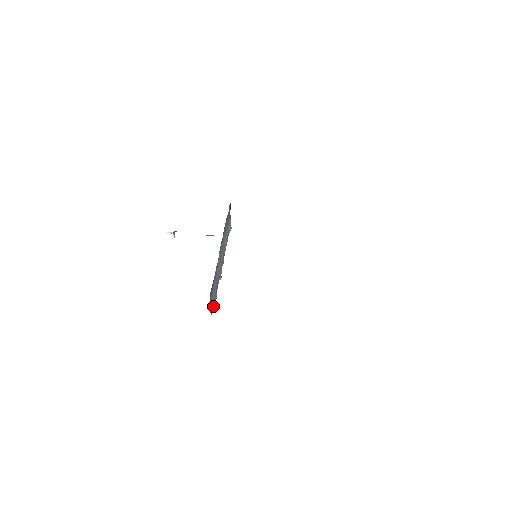
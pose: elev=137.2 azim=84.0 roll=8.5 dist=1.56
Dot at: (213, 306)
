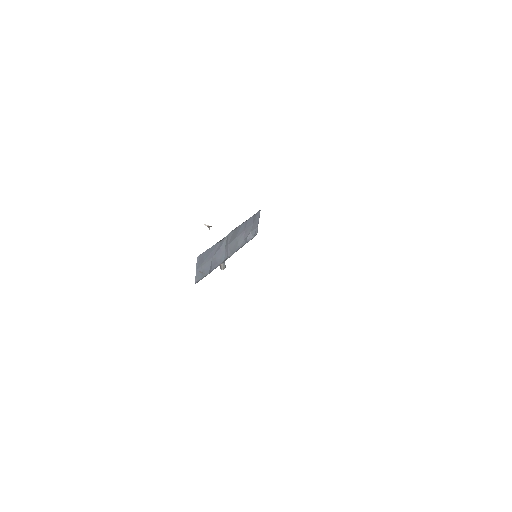
Dot at: (201, 278)
